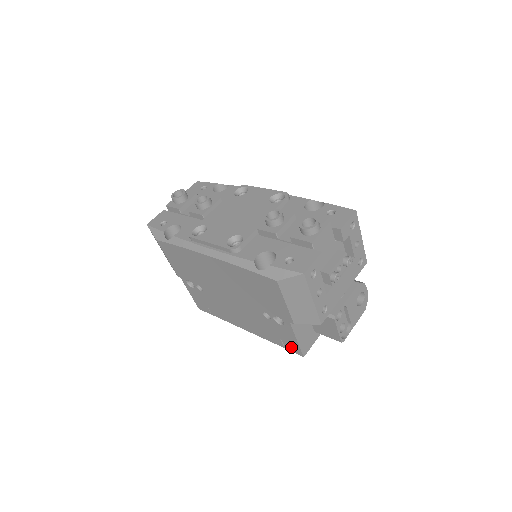
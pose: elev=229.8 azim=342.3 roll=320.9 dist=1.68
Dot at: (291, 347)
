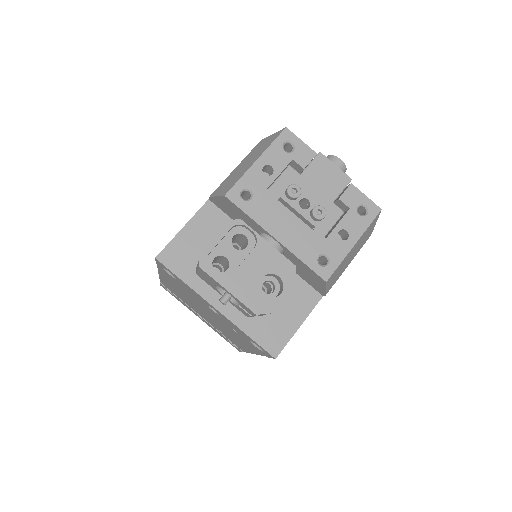
Dot at: occluded
